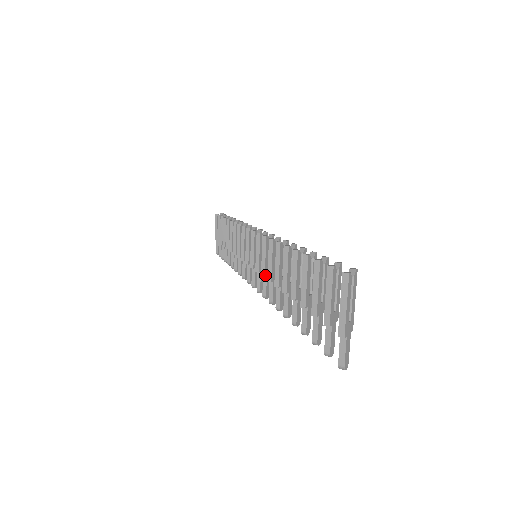
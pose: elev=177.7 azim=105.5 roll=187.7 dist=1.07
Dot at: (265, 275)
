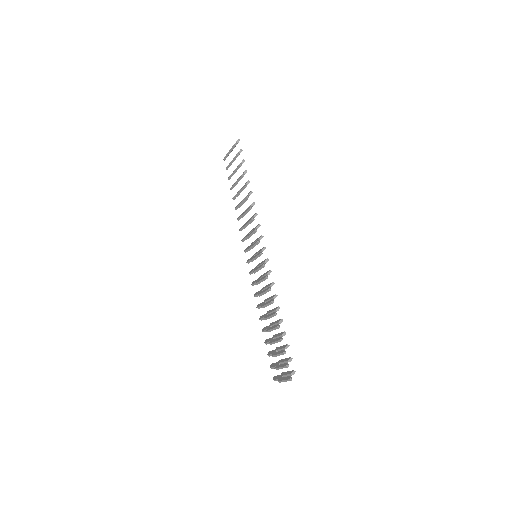
Dot at: occluded
